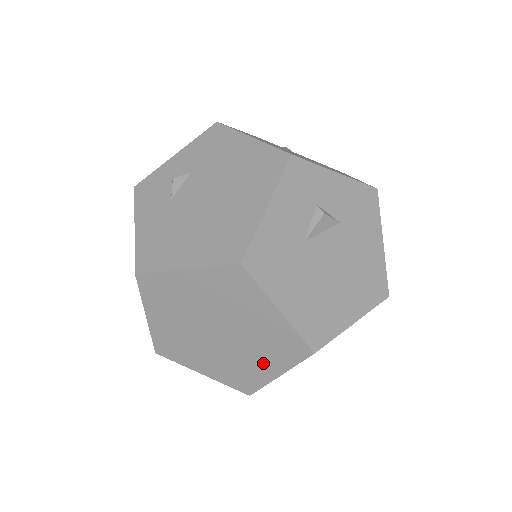
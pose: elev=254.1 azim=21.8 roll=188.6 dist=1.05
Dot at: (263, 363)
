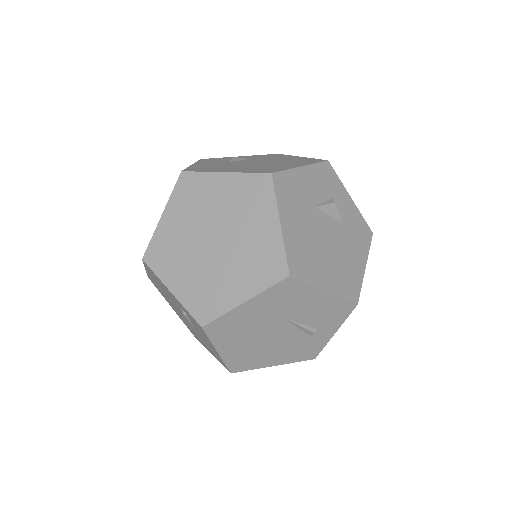
Dot at: (237, 283)
